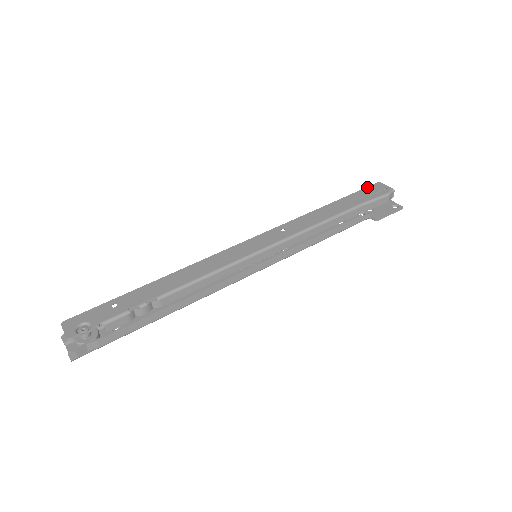
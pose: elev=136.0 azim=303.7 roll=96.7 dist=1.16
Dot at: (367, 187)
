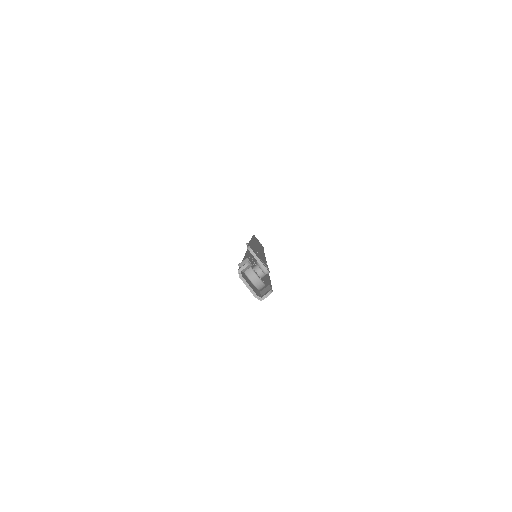
Dot at: occluded
